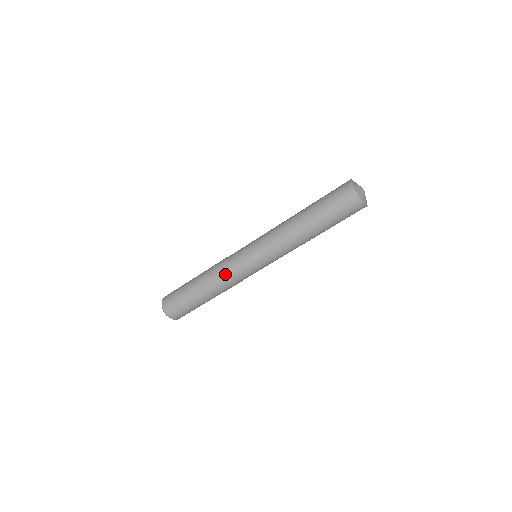
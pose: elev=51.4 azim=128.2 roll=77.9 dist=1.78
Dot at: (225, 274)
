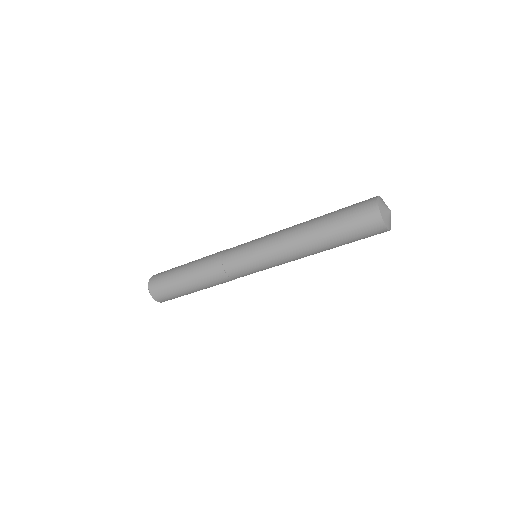
Dot at: (226, 280)
